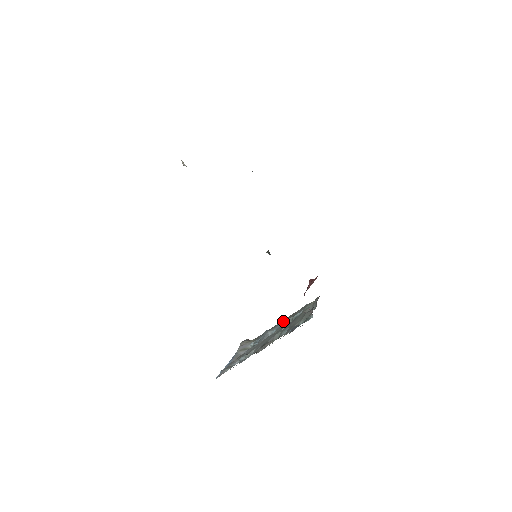
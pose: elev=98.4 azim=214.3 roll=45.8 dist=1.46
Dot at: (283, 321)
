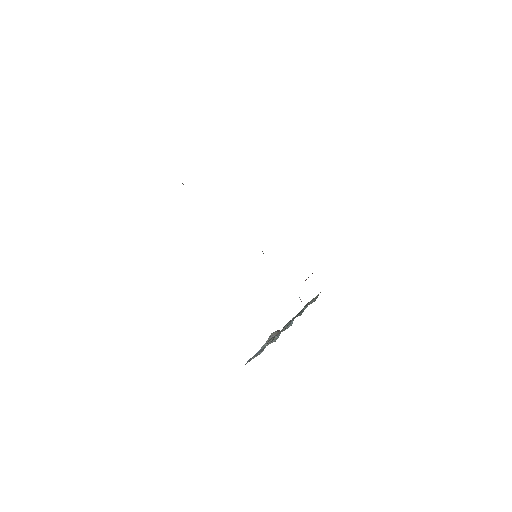
Dot at: occluded
